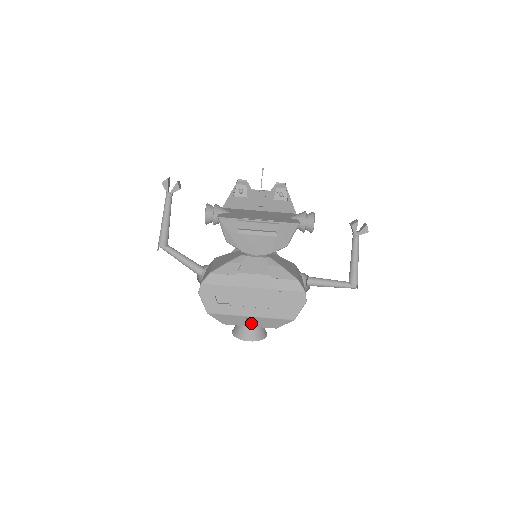
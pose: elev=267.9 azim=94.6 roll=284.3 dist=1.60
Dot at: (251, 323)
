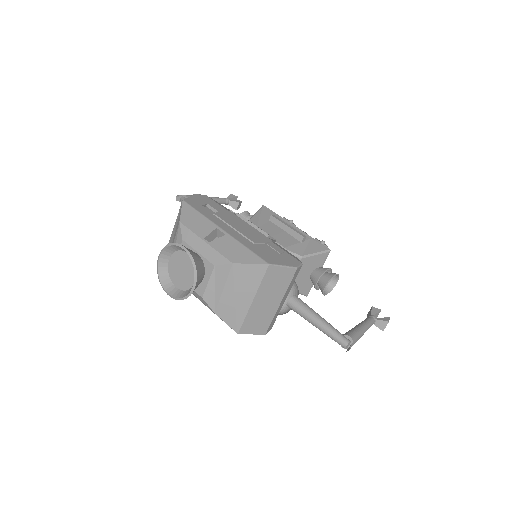
Dot at: (208, 244)
